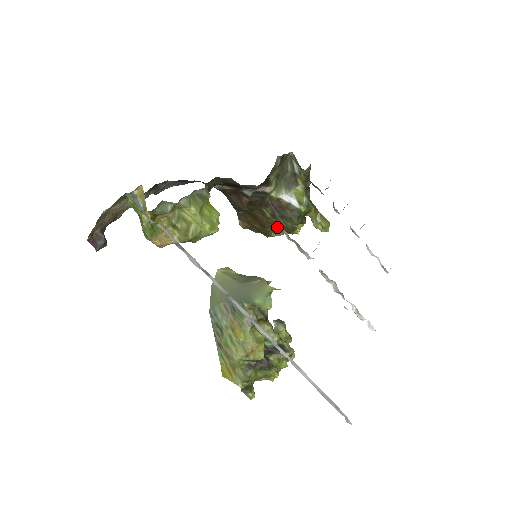
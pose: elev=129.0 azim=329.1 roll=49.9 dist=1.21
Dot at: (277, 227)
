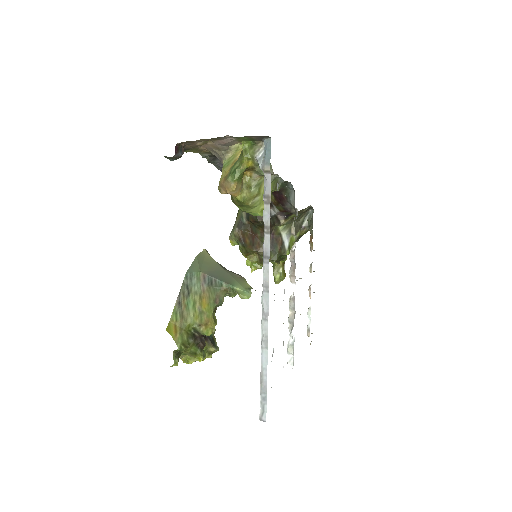
Dot at: (262, 252)
